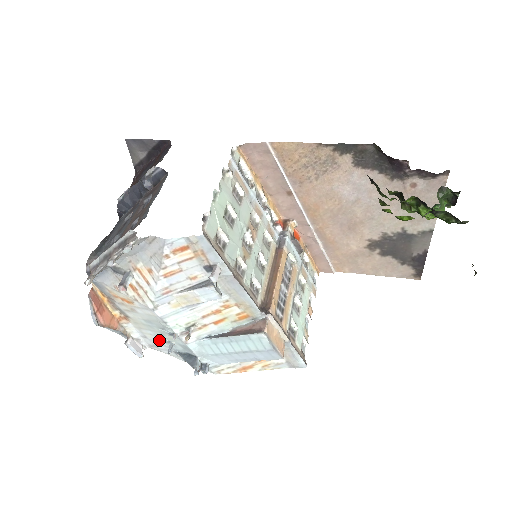
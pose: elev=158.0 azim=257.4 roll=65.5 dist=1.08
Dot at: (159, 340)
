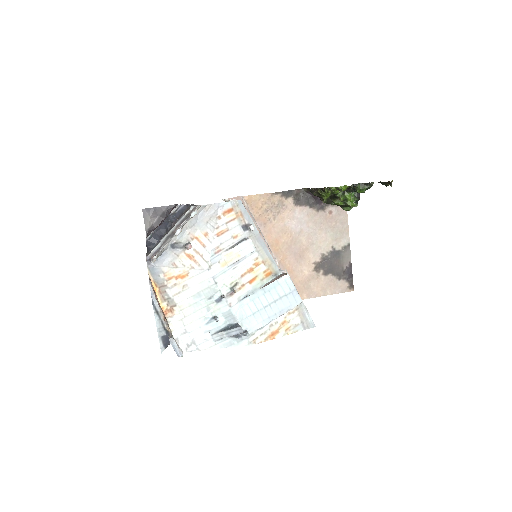
Dot at: (201, 325)
